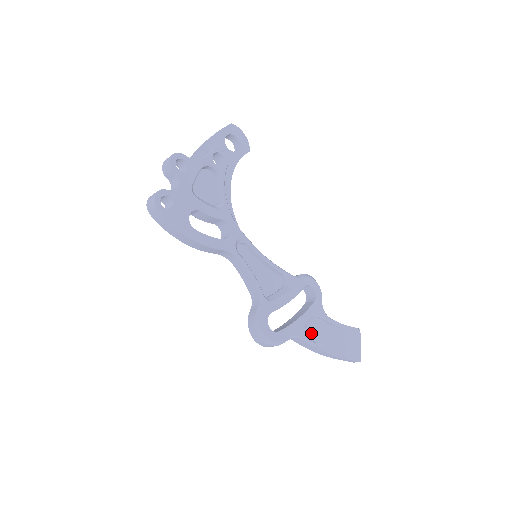
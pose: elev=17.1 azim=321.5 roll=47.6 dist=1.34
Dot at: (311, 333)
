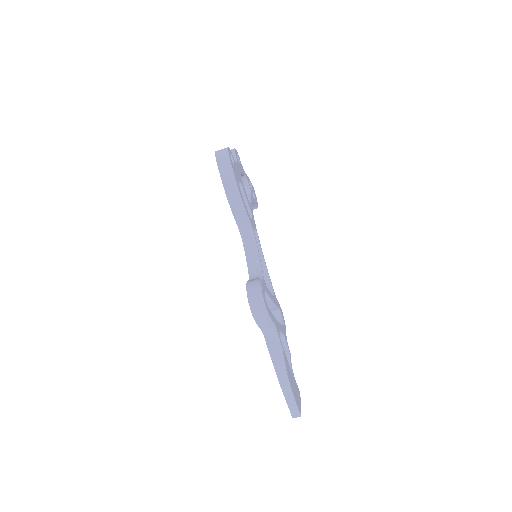
Dot at: occluded
